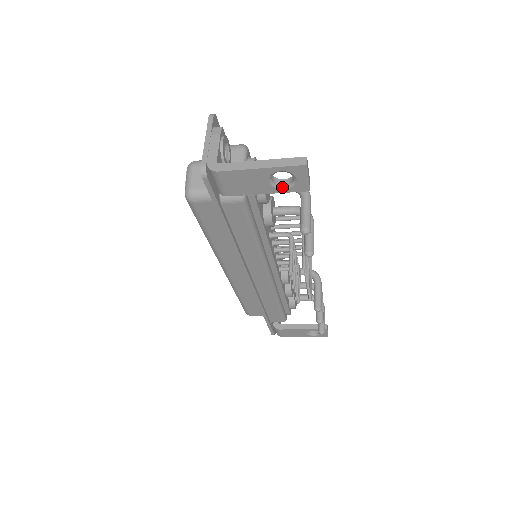
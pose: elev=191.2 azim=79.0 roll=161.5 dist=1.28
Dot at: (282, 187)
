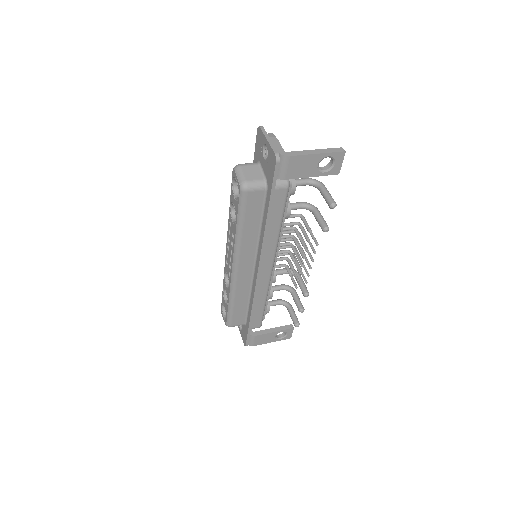
Dot at: (323, 171)
